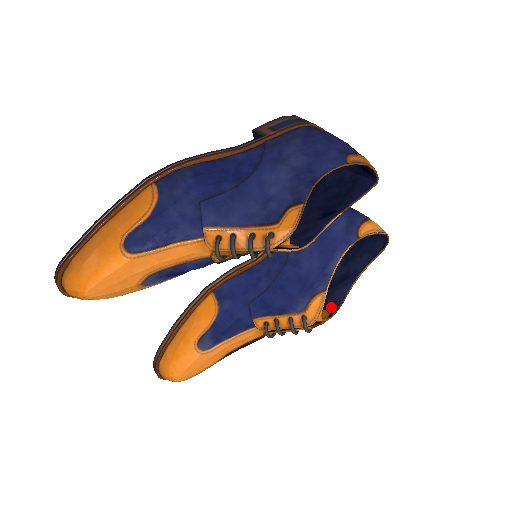
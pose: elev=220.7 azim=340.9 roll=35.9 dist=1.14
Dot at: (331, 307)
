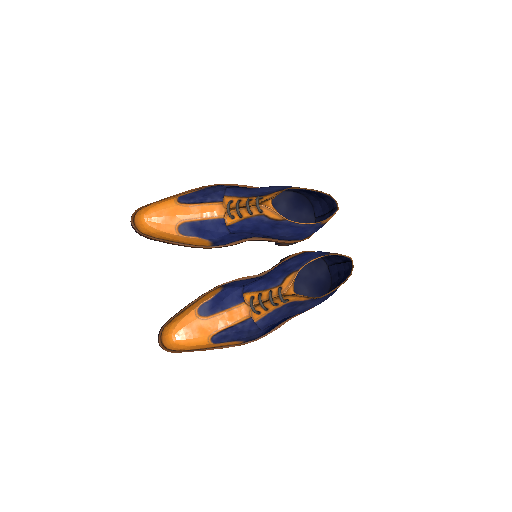
Dot at: (305, 299)
